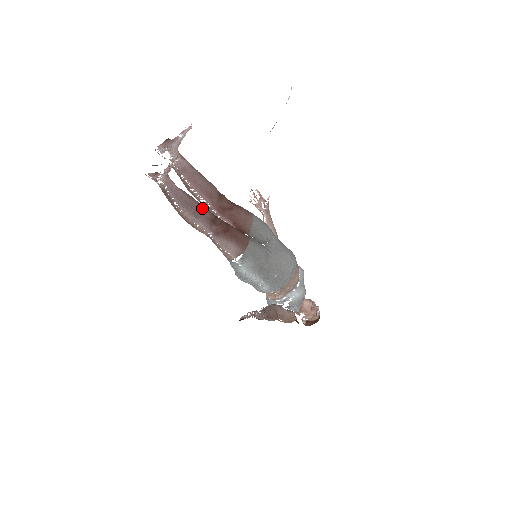
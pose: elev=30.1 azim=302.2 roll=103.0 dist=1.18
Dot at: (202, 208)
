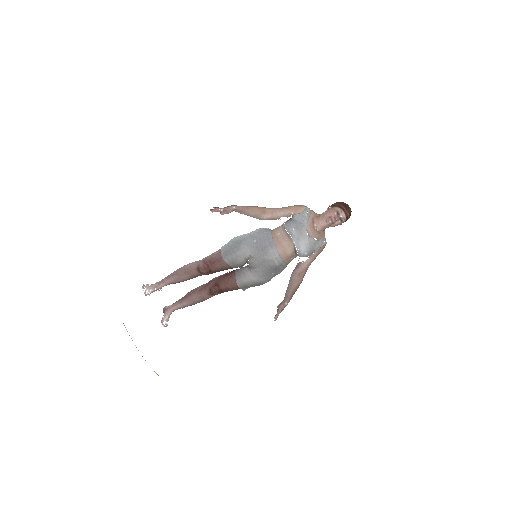
Dot at: (200, 295)
